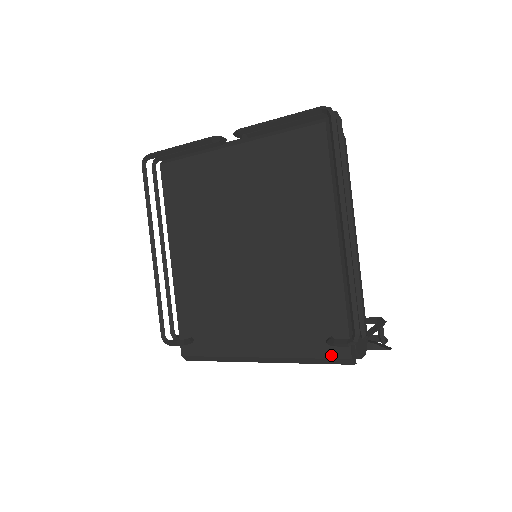
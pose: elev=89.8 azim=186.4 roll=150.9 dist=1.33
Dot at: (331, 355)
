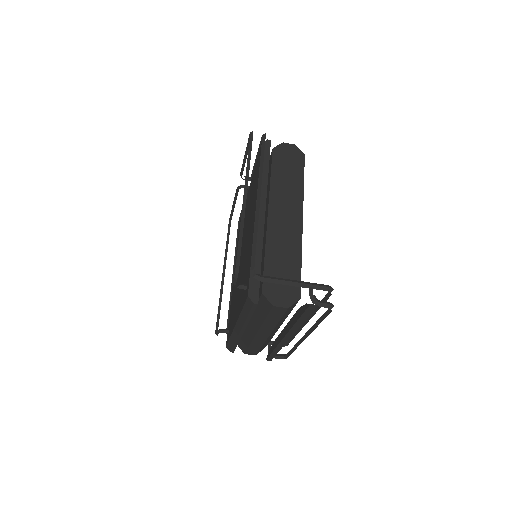
Dot at: (245, 300)
